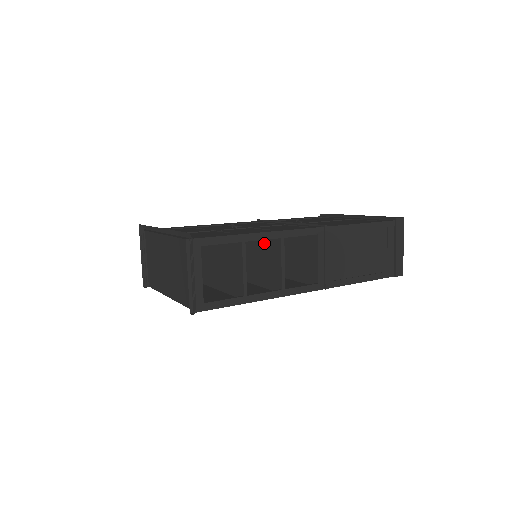
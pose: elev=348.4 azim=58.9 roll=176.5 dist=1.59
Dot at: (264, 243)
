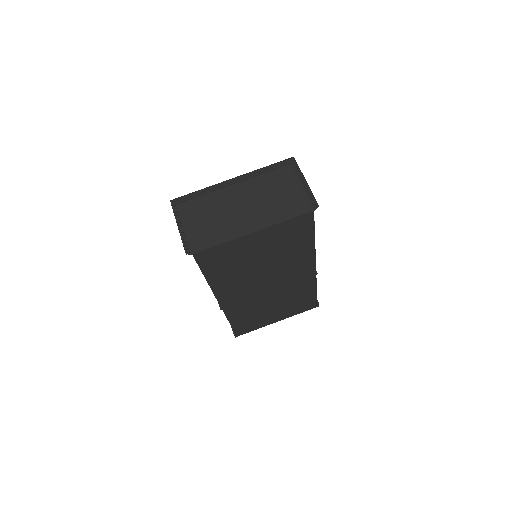
Dot at: occluded
